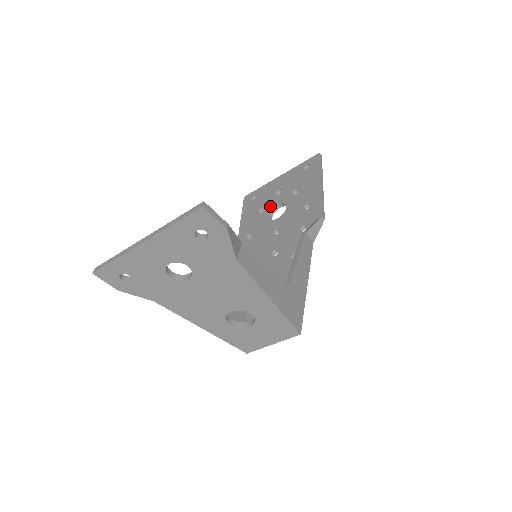
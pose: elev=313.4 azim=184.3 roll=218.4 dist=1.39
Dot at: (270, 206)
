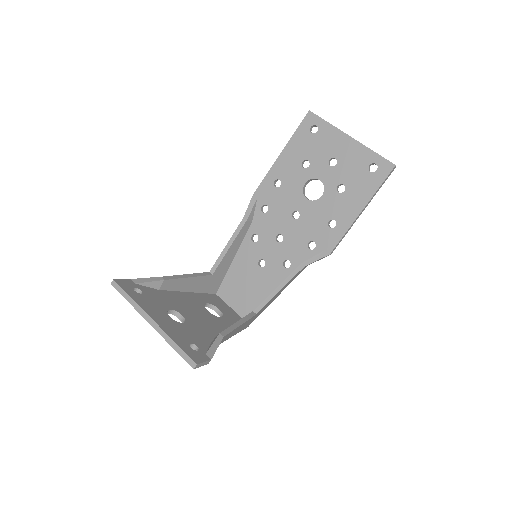
Dot at: (314, 171)
